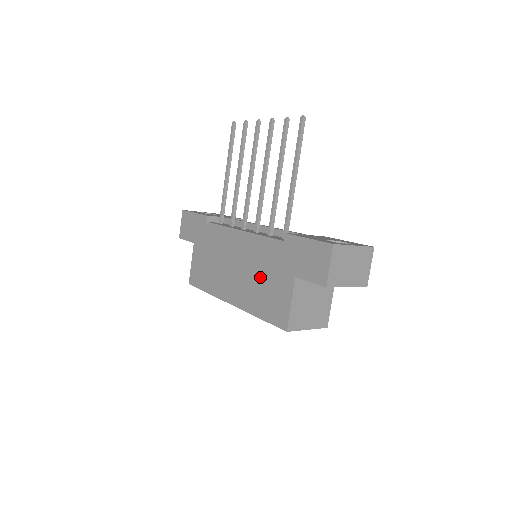
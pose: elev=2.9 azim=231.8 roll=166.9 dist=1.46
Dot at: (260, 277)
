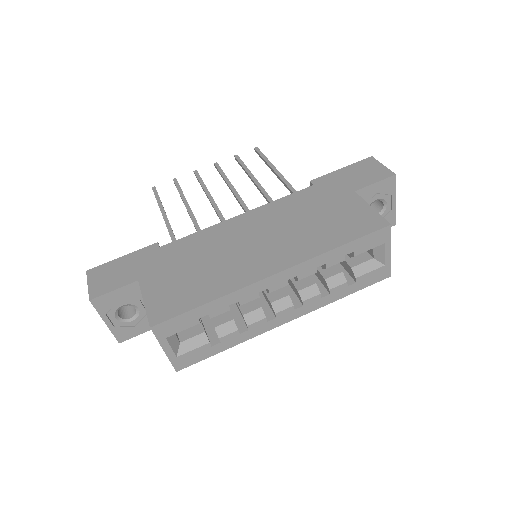
Dot at: (307, 221)
